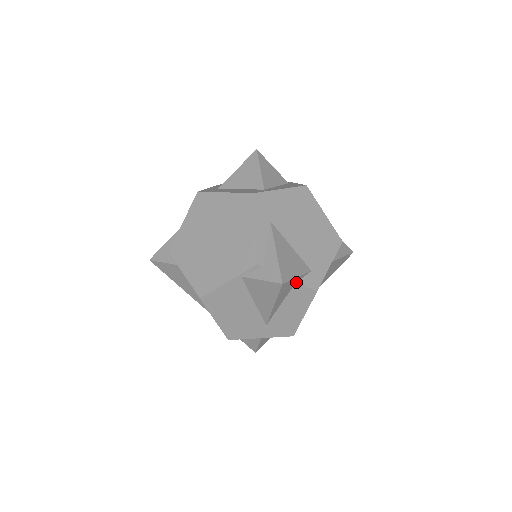
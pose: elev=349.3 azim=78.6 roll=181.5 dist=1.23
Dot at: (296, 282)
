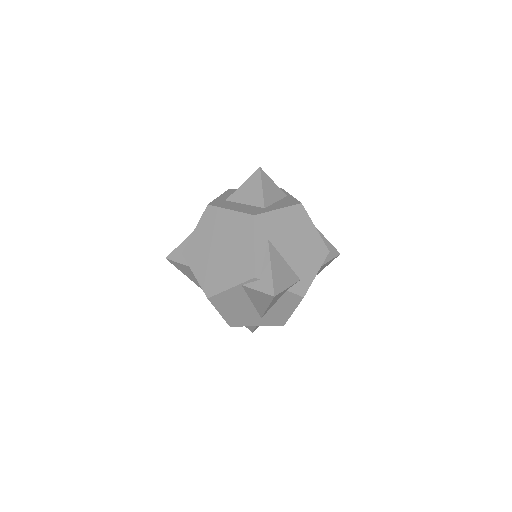
Dot at: (287, 290)
